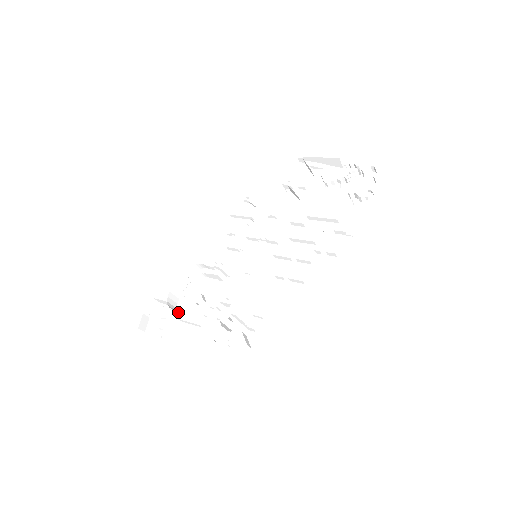
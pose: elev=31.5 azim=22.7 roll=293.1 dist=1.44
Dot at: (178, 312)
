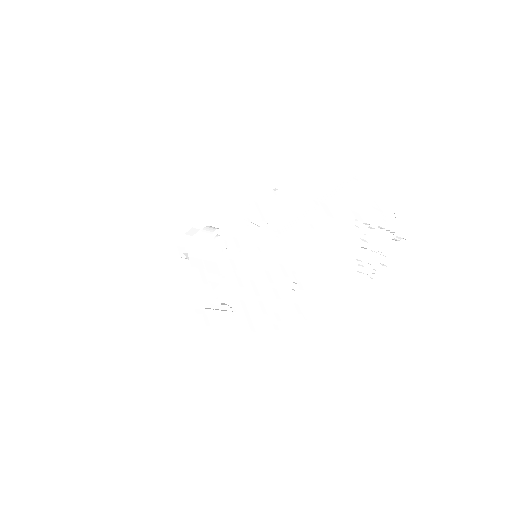
Dot at: (201, 253)
